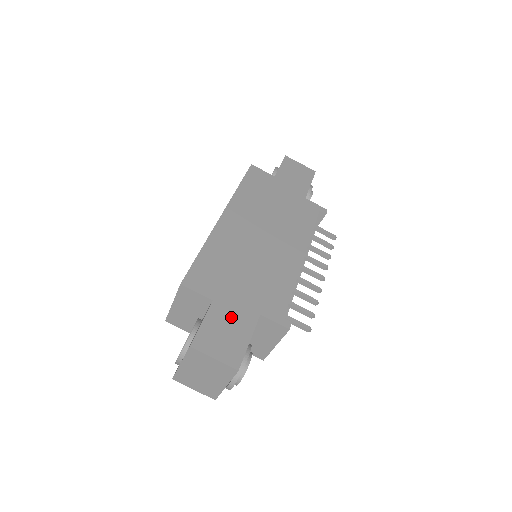
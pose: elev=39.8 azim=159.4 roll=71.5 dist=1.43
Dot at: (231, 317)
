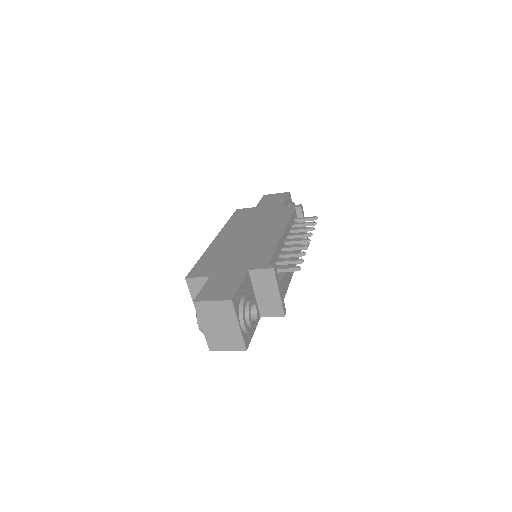
Dot at: (224, 279)
